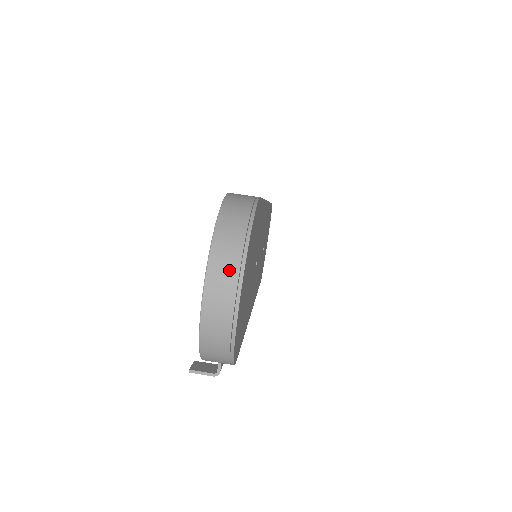
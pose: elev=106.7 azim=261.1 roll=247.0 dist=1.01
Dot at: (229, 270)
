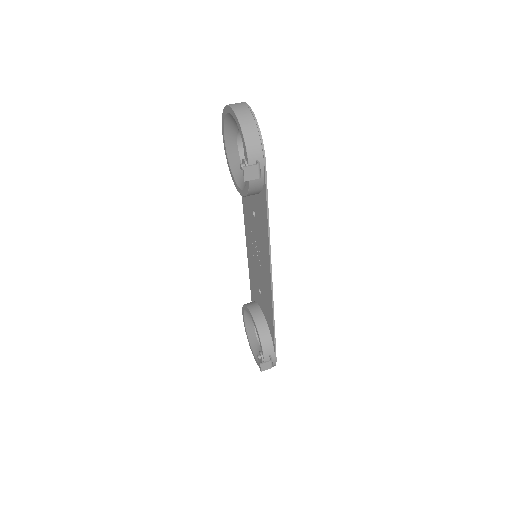
Dot at: (237, 103)
